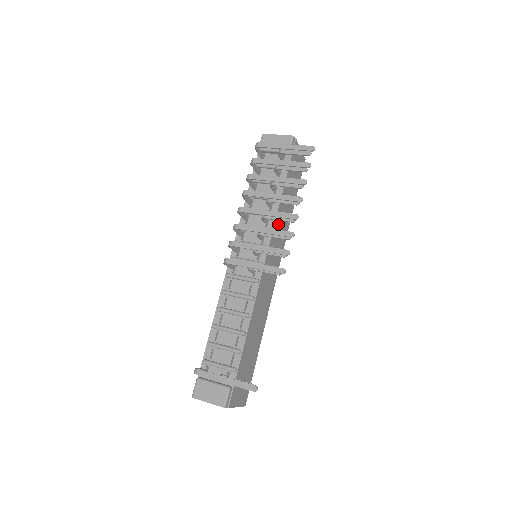
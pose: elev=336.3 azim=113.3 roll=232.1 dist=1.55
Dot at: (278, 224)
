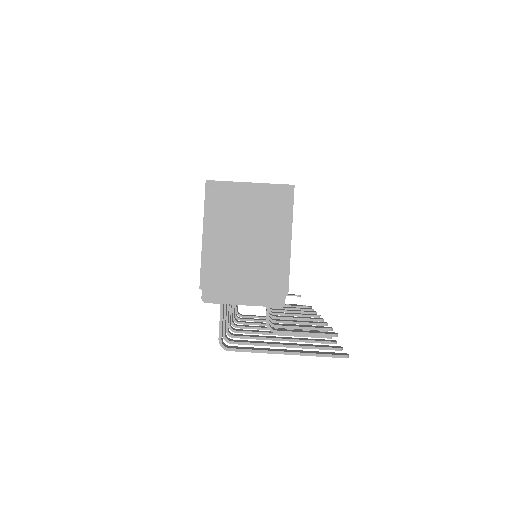
Dot at: occluded
